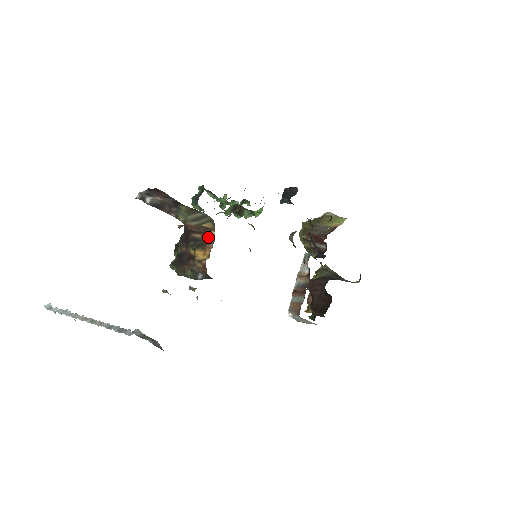
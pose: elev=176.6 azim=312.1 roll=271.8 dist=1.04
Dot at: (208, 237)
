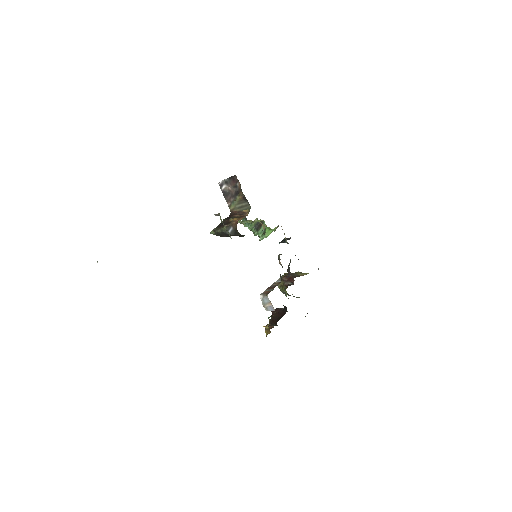
Dot at: (243, 215)
